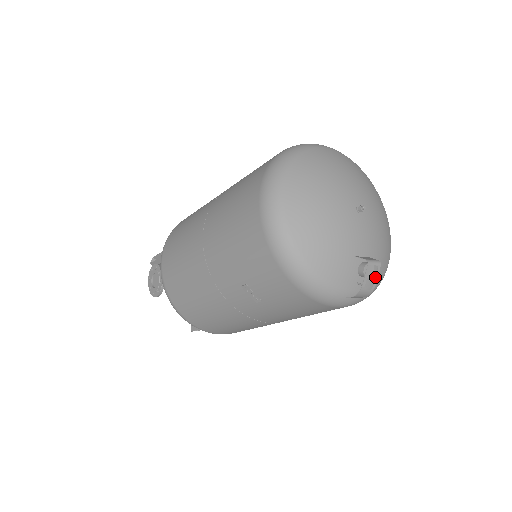
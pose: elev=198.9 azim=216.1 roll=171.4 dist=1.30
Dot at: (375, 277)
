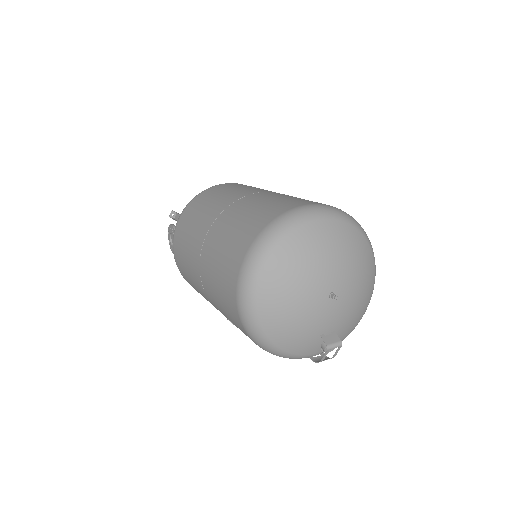
Dot at: (335, 353)
